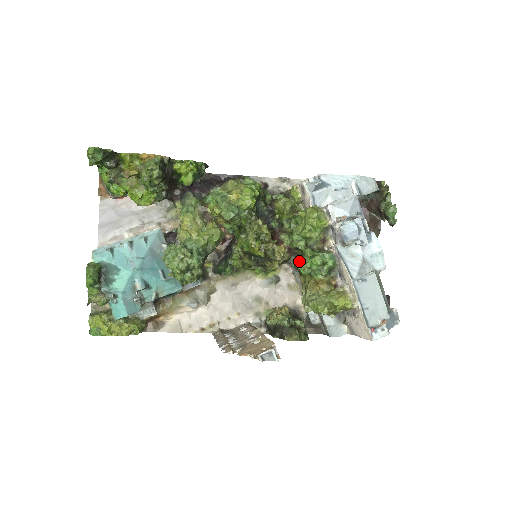
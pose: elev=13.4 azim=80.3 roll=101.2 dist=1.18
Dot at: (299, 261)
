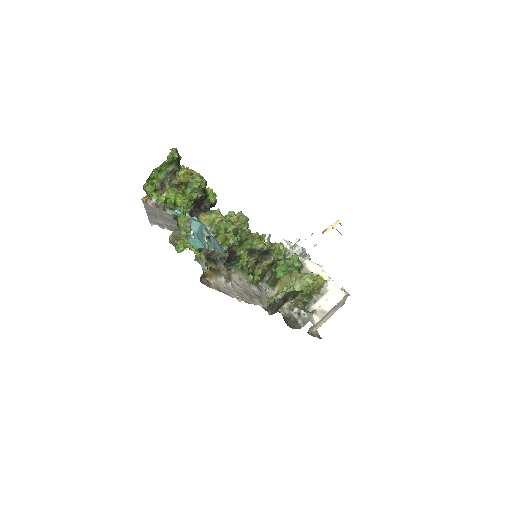
Dot at: (278, 268)
